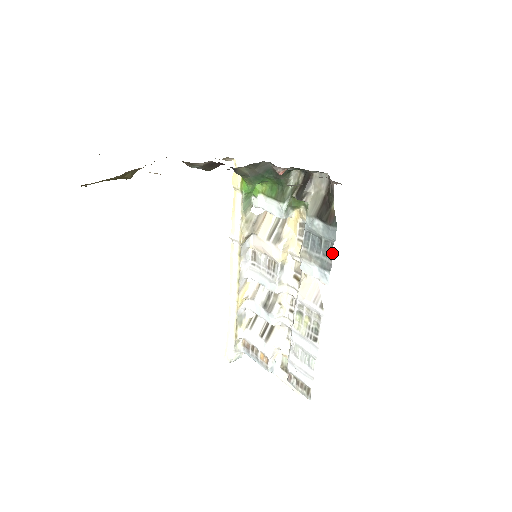
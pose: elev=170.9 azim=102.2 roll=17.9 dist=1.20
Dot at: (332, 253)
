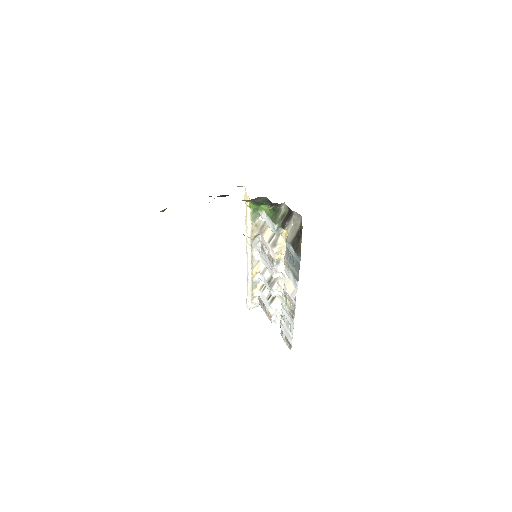
Dot at: occluded
